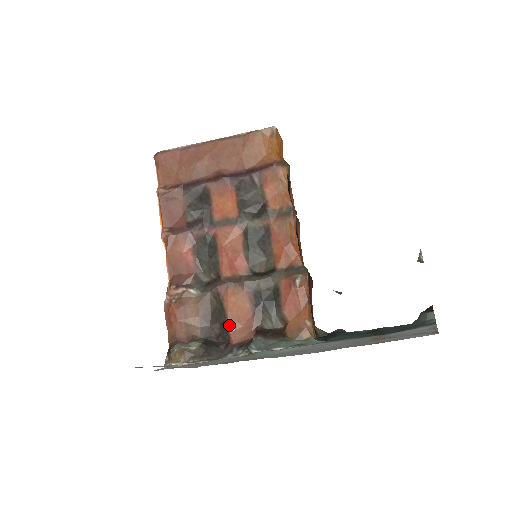
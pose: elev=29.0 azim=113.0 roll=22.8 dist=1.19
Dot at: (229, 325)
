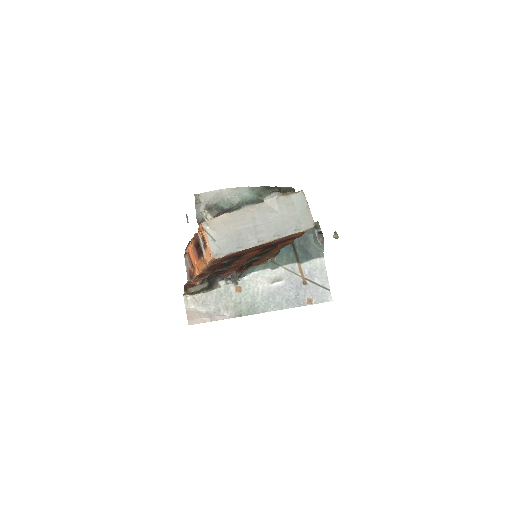
Dot at: occluded
